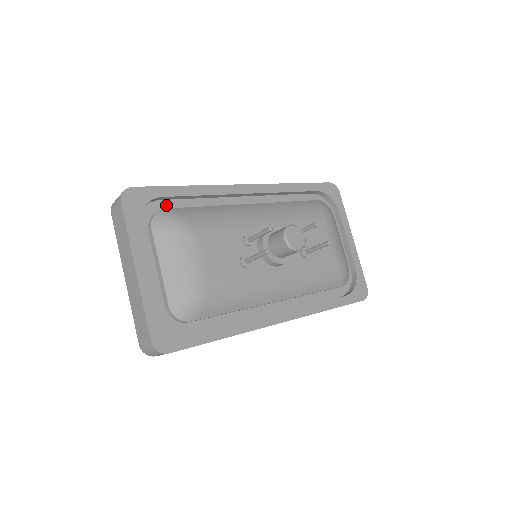
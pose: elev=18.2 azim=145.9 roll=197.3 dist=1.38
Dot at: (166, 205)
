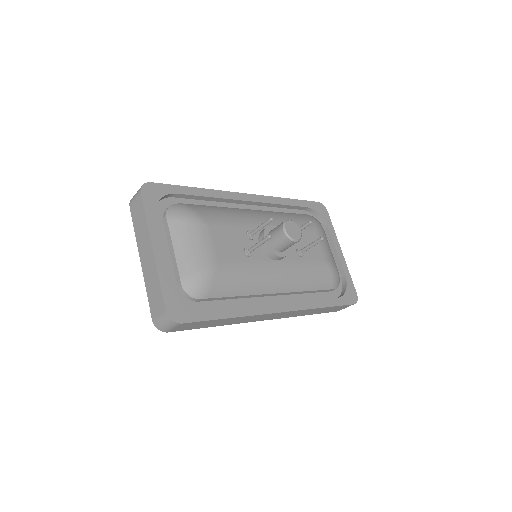
Dot at: (178, 202)
